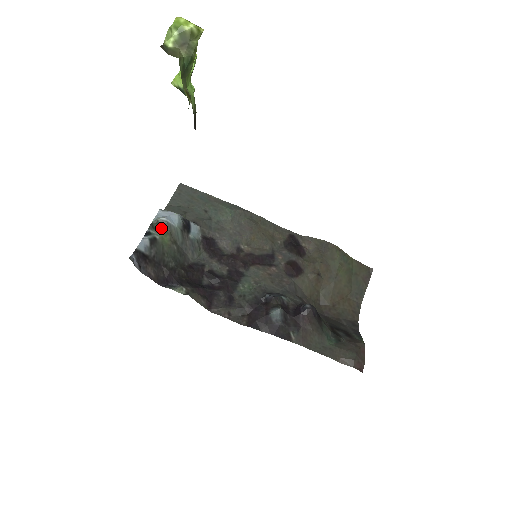
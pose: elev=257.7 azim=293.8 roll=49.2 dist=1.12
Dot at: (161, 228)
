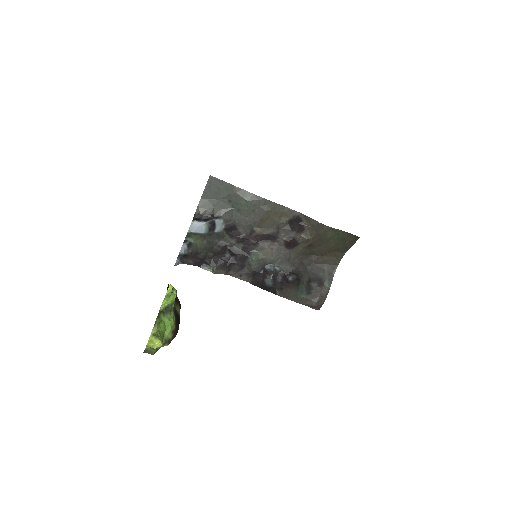
Dot at: (194, 236)
